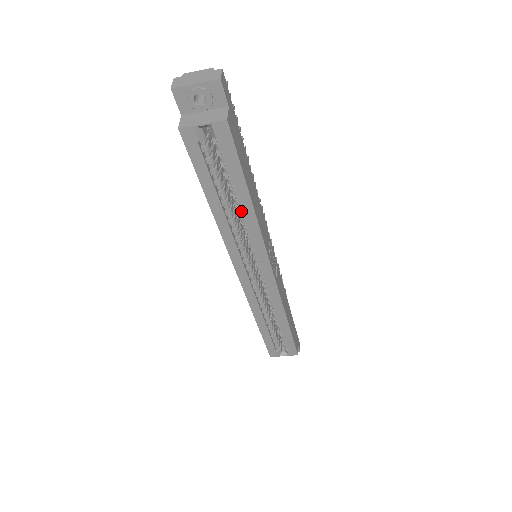
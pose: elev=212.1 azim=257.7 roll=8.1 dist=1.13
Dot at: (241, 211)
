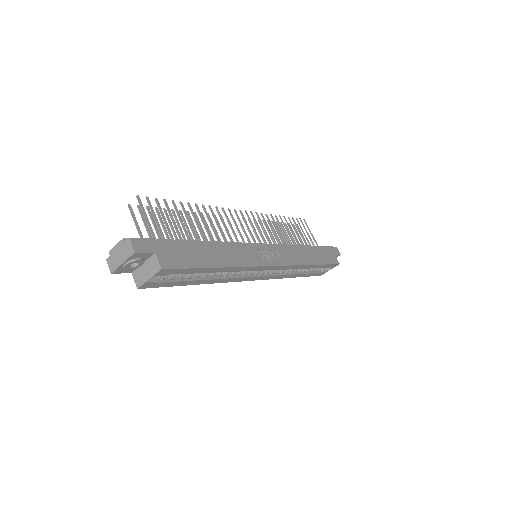
Dot at: (220, 271)
